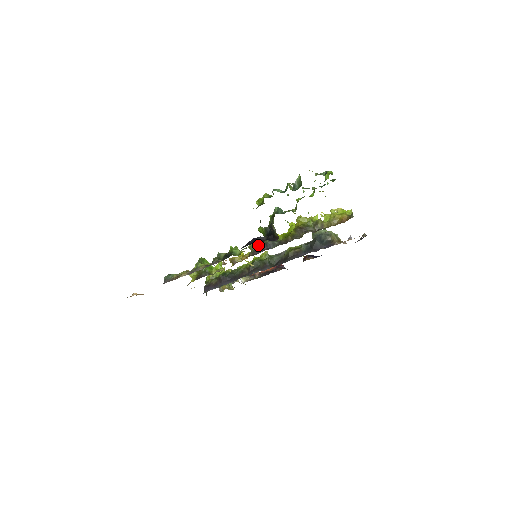
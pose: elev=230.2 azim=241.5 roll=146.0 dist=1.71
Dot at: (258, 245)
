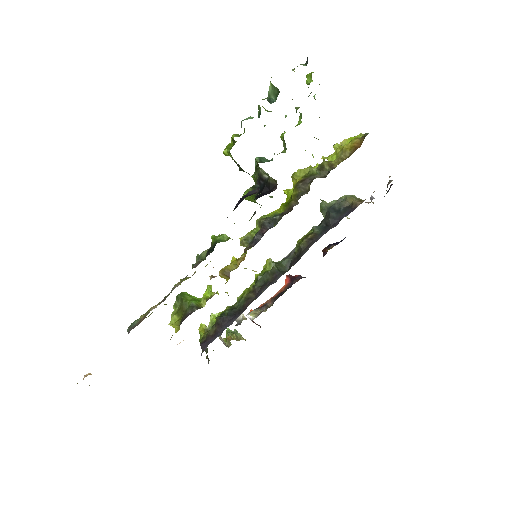
Dot at: occluded
